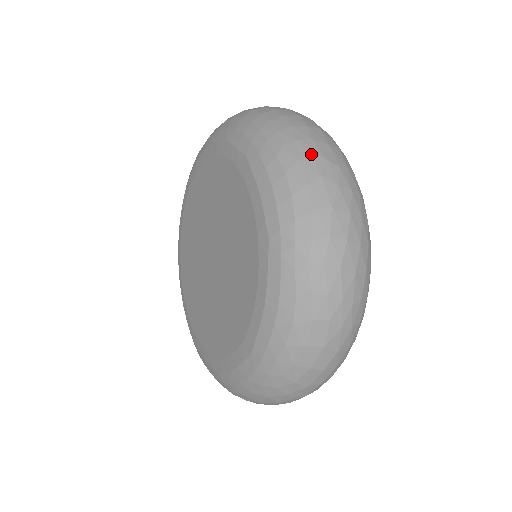
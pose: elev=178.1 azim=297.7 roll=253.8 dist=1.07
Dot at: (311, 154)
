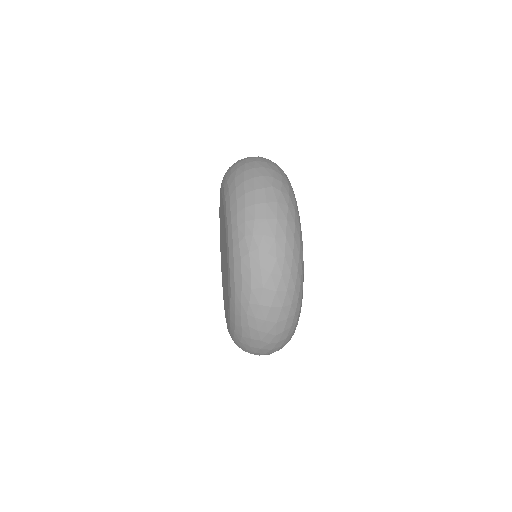
Dot at: (258, 249)
